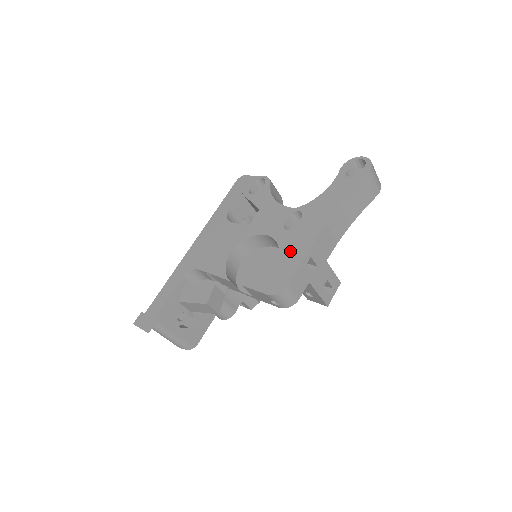
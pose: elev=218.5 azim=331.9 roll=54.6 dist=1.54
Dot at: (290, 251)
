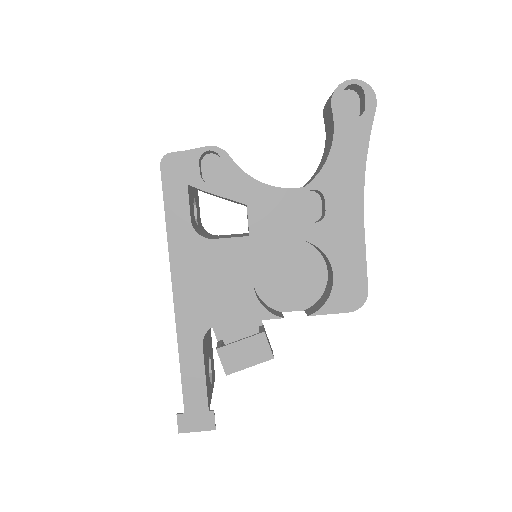
Dot at: (341, 249)
